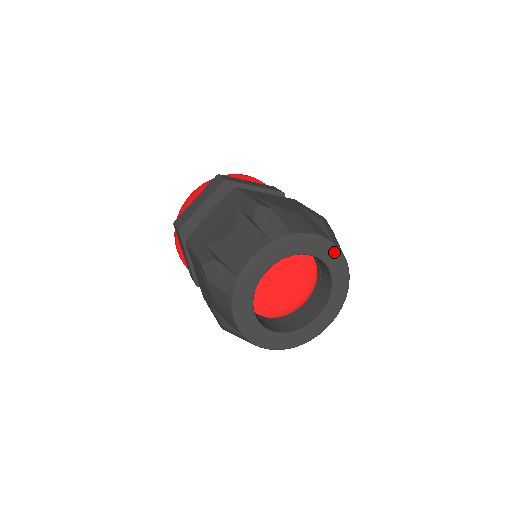
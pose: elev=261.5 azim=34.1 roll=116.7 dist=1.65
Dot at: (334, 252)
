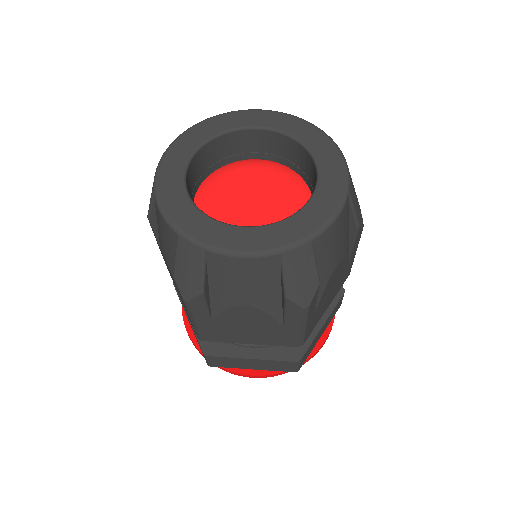
Dot at: (340, 175)
